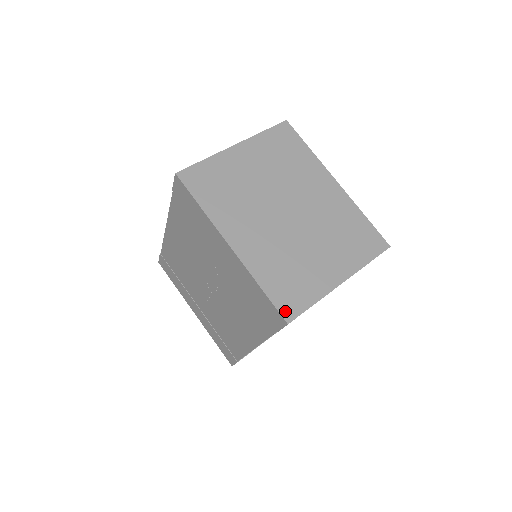
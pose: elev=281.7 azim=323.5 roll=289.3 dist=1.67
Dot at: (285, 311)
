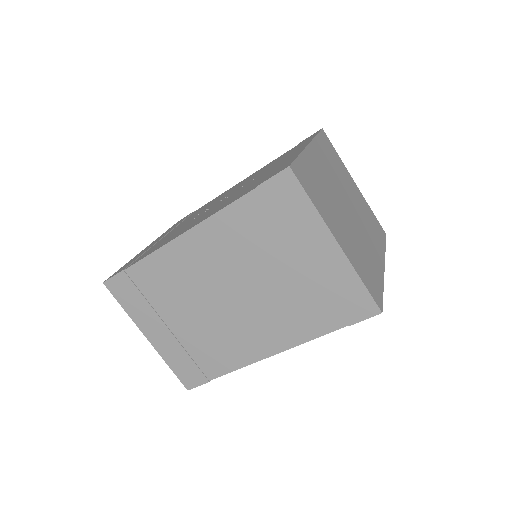
Dot at: (296, 168)
